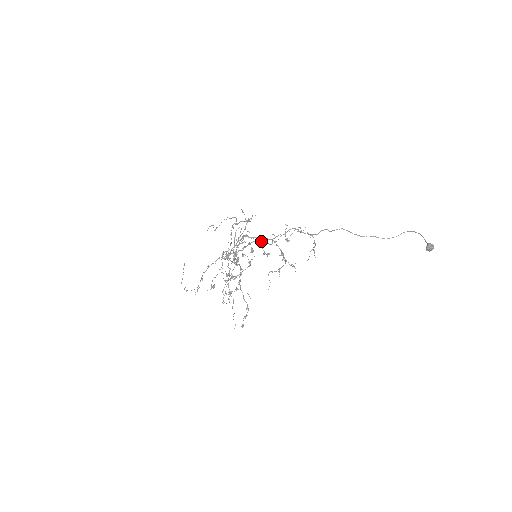
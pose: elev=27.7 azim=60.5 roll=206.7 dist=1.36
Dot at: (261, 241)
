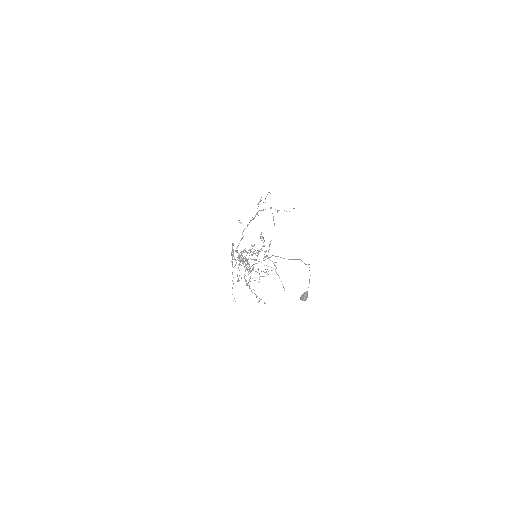
Dot at: occluded
